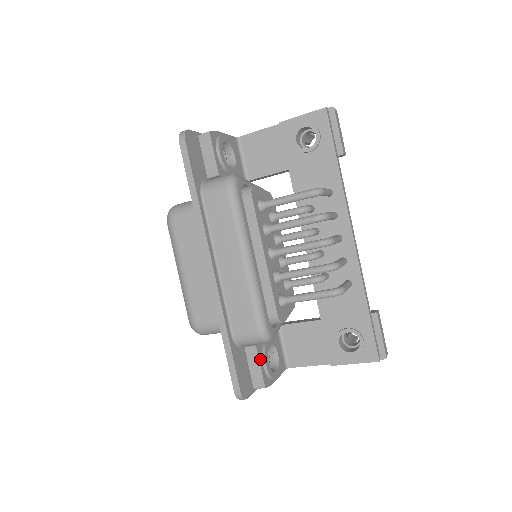
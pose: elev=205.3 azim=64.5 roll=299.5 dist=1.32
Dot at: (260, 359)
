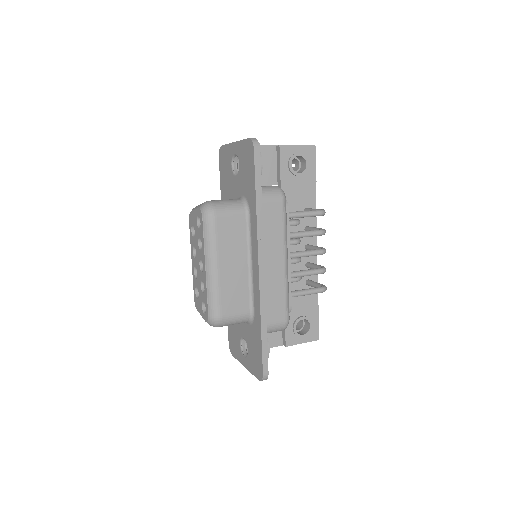
Dot at: occluded
